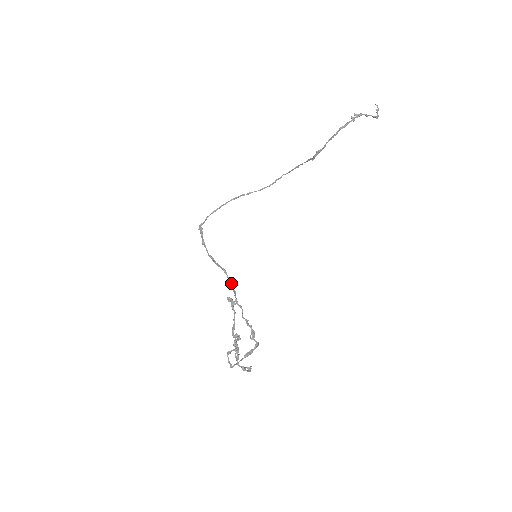
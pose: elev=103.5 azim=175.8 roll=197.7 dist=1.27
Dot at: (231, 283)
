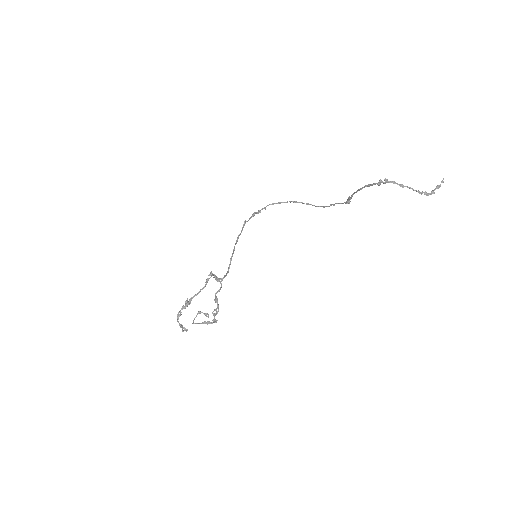
Dot at: (230, 264)
